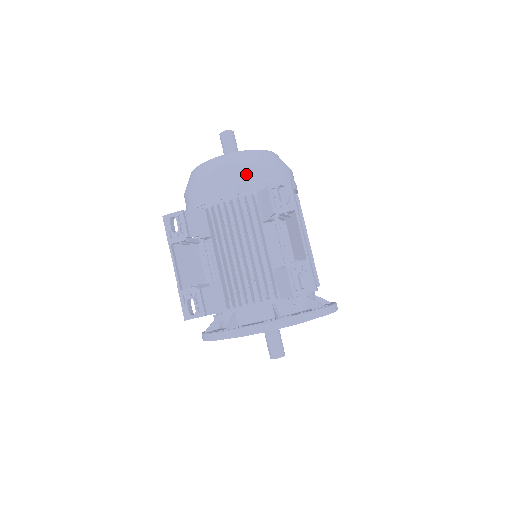
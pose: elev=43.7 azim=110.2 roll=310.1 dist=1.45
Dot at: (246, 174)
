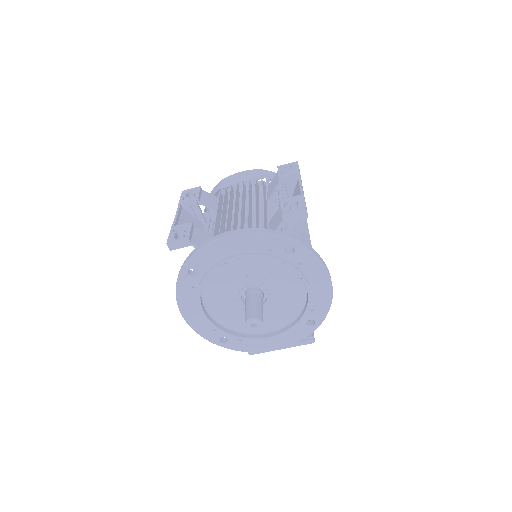
Dot at: (262, 172)
